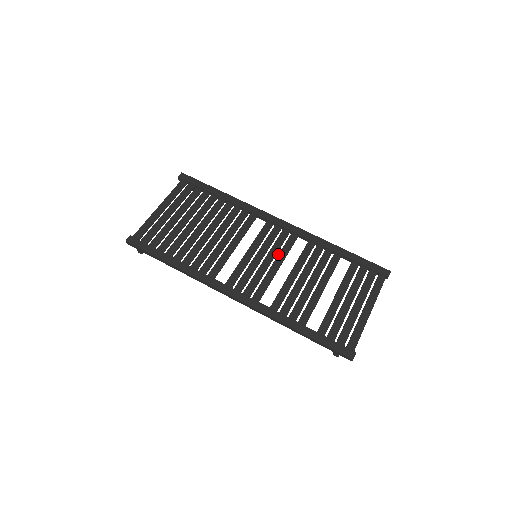
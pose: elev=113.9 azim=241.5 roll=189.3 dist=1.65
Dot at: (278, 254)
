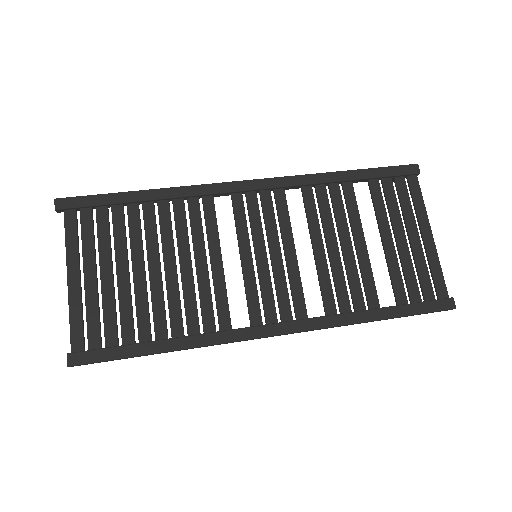
Dot at: occluded
